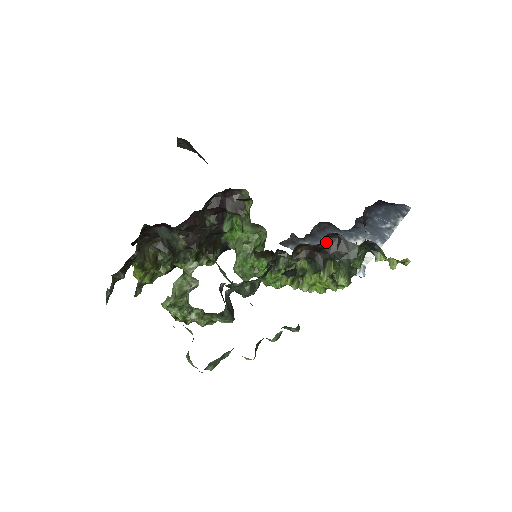
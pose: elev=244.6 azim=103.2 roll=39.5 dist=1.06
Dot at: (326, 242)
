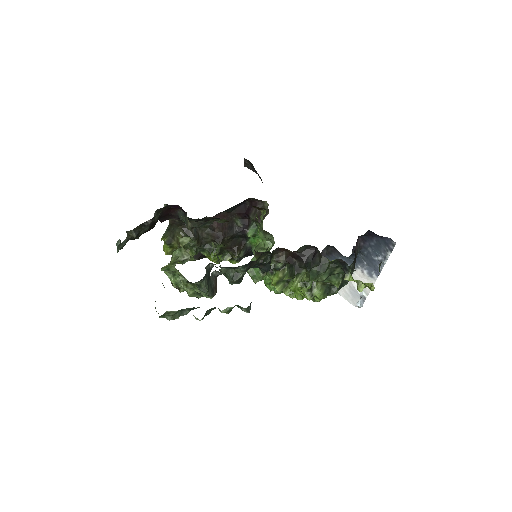
Dot at: (304, 252)
